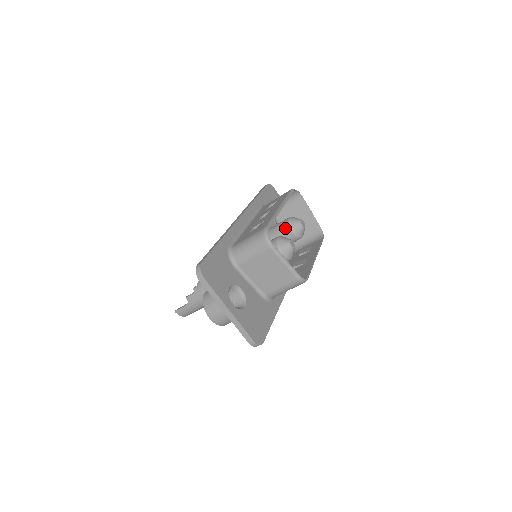
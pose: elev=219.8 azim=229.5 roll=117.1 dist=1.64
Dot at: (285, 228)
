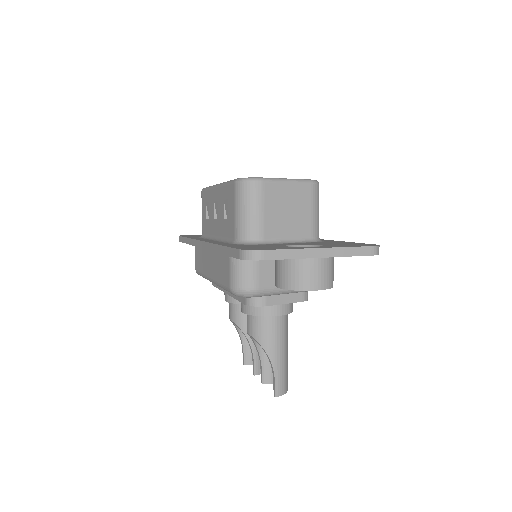
Dot at: occluded
